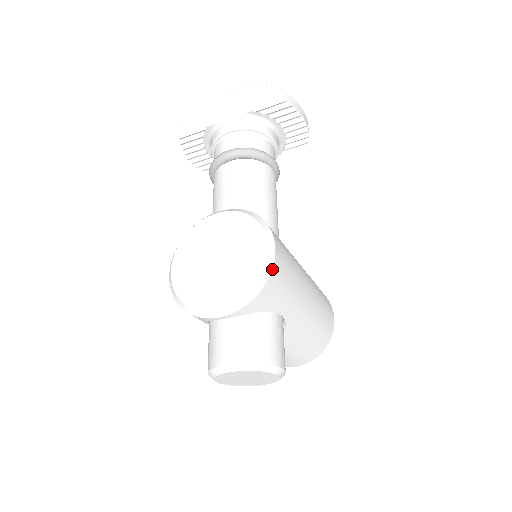
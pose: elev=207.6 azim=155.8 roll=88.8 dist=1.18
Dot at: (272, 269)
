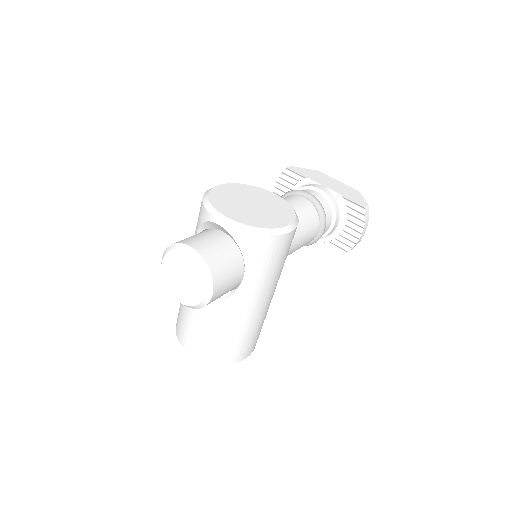
Dot at: (279, 235)
